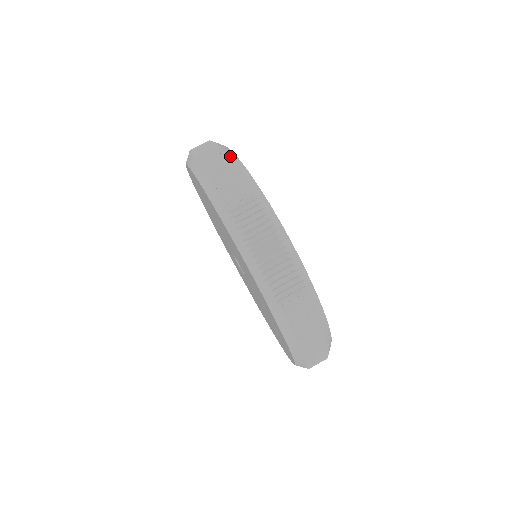
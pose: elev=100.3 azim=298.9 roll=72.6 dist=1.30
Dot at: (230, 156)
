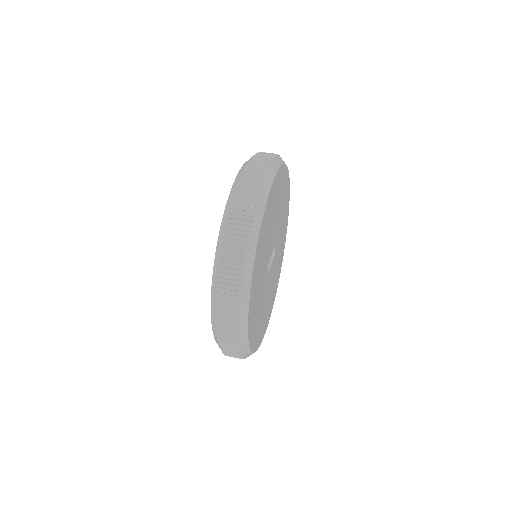
Dot at: occluded
